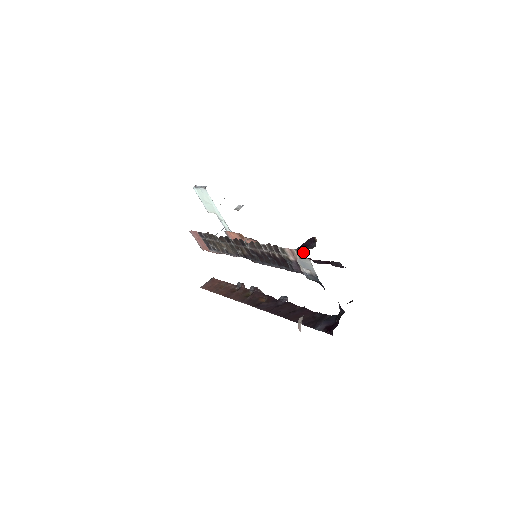
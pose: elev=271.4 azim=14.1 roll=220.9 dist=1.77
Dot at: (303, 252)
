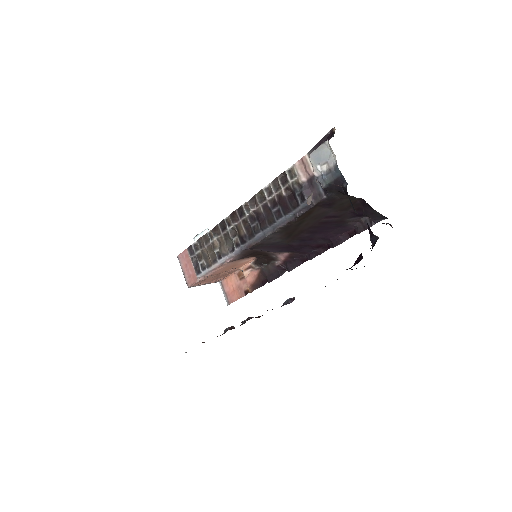
Dot at: occluded
